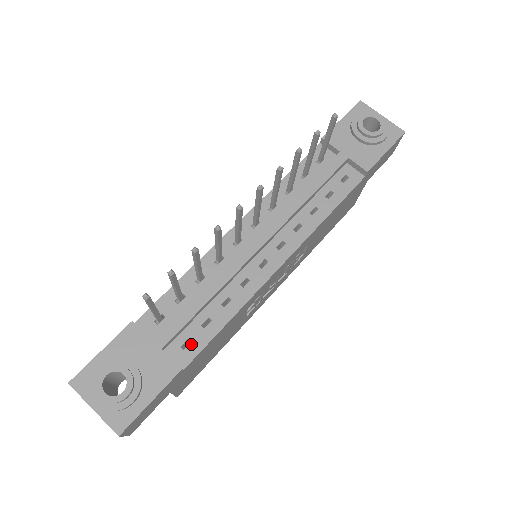
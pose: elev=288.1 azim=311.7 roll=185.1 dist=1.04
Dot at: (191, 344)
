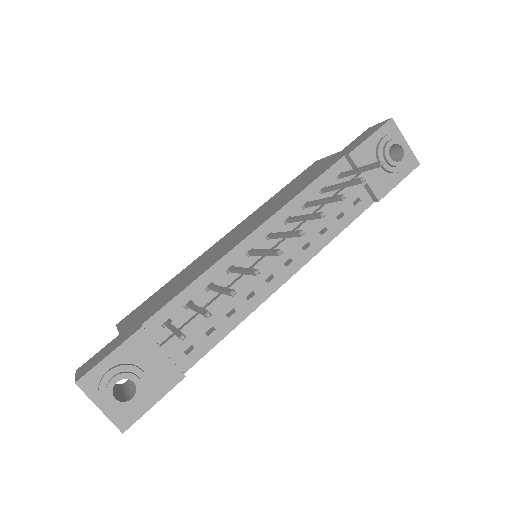
Dot at: (194, 350)
